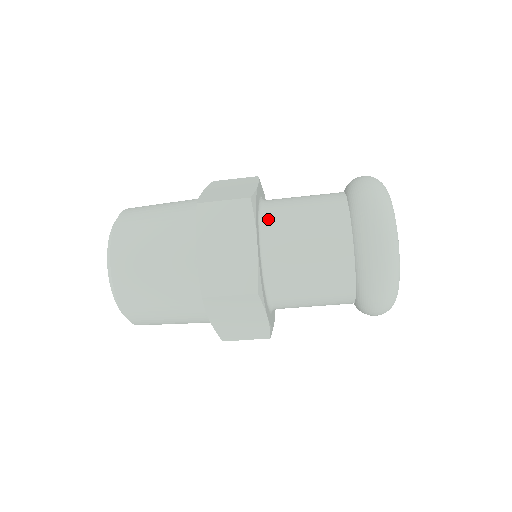
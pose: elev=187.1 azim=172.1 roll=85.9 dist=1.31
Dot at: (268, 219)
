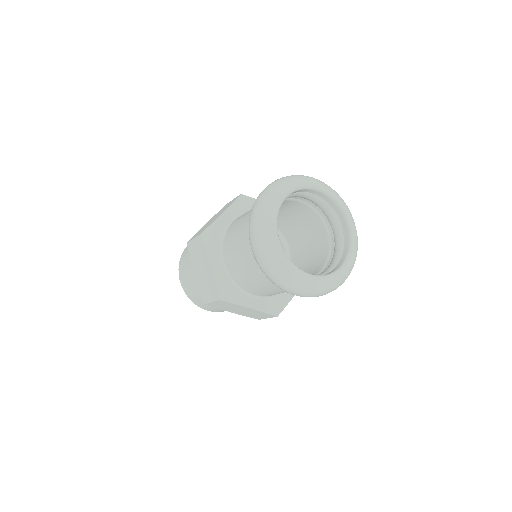
Dot at: (225, 240)
